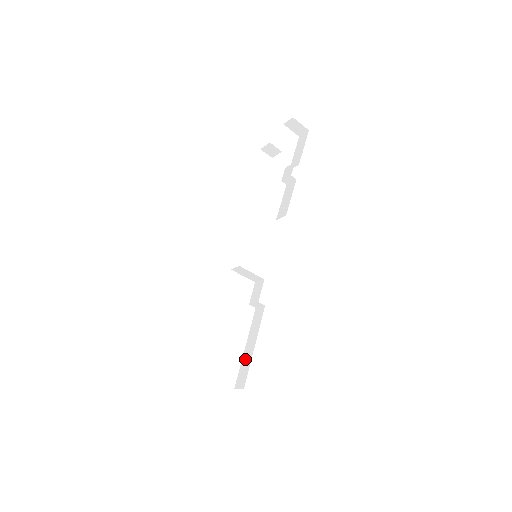
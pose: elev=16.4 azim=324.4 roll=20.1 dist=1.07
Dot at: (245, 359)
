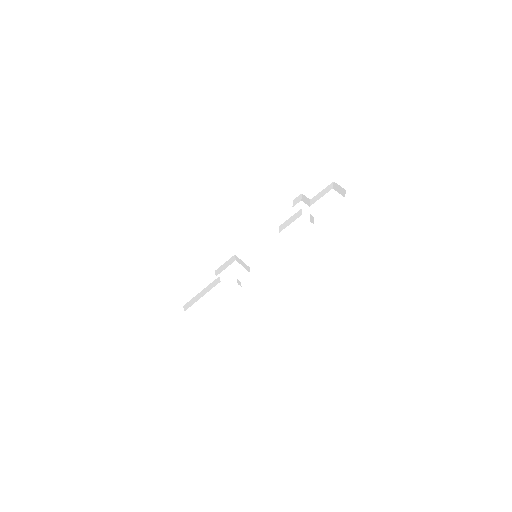
Dot at: occluded
